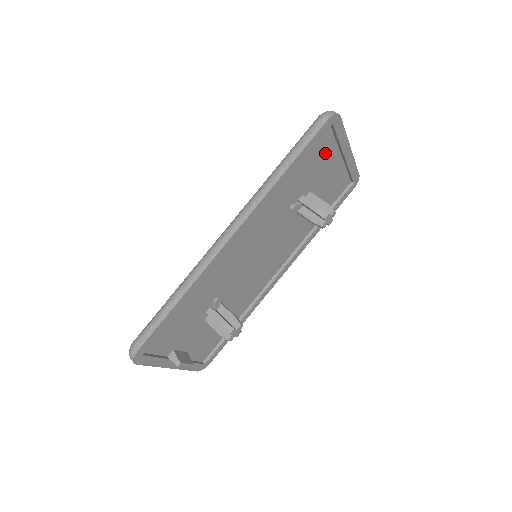
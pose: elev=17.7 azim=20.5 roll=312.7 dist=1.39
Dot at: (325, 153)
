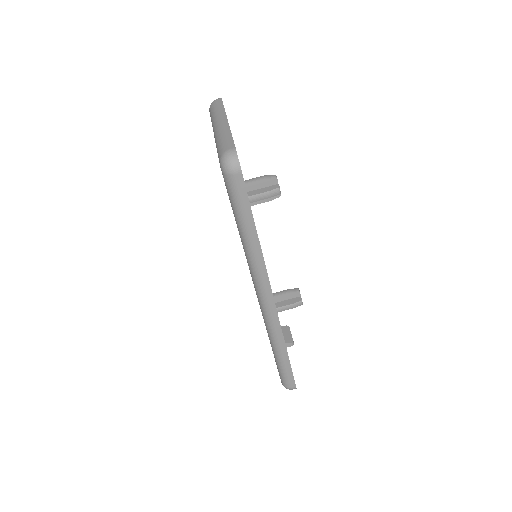
Dot at: occluded
